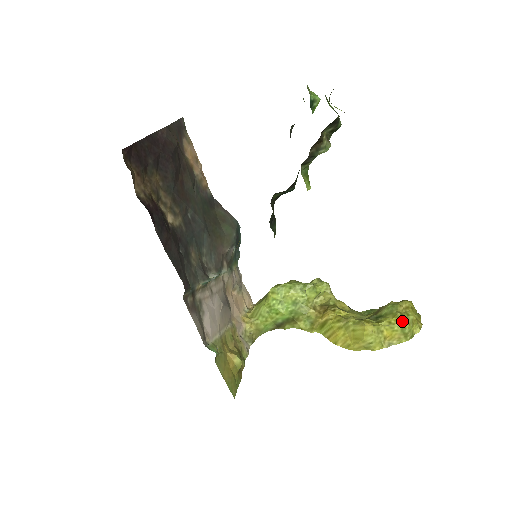
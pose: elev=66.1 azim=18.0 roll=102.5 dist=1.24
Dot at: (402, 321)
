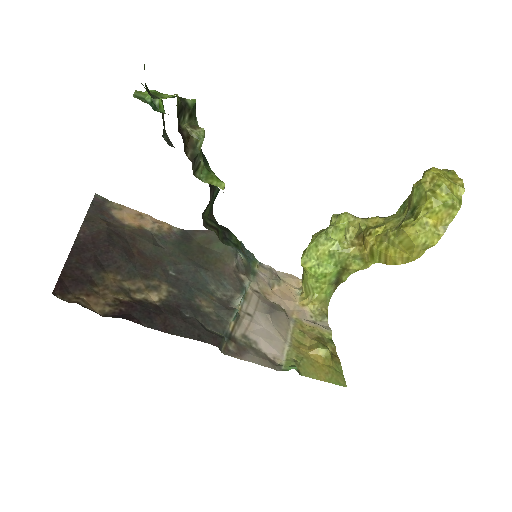
Dot at: (437, 197)
